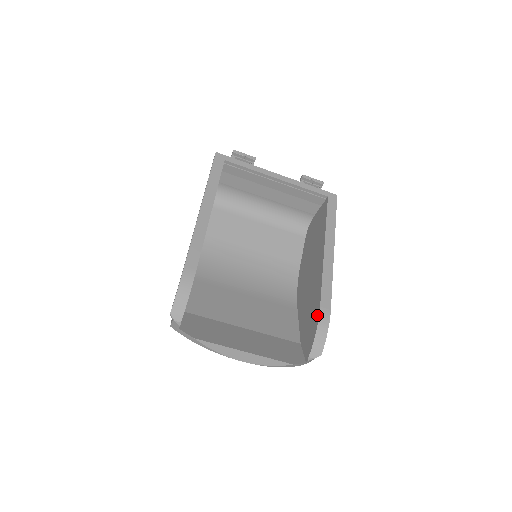
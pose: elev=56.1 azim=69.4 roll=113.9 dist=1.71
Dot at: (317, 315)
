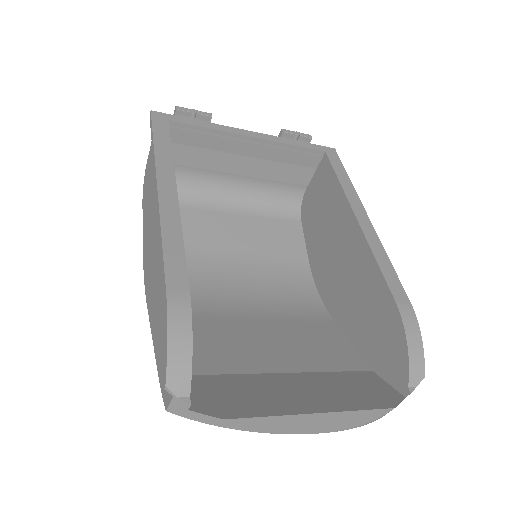
Dot at: (395, 315)
